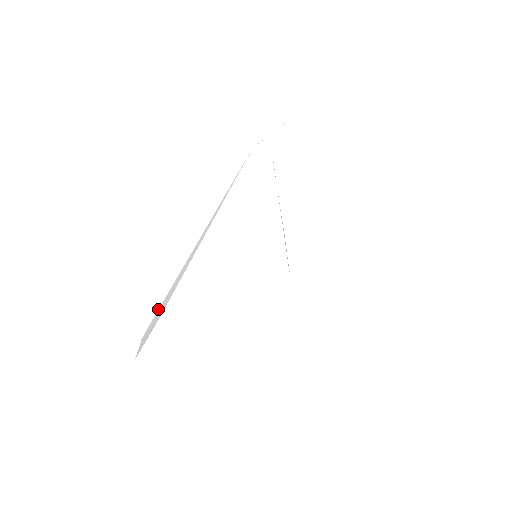
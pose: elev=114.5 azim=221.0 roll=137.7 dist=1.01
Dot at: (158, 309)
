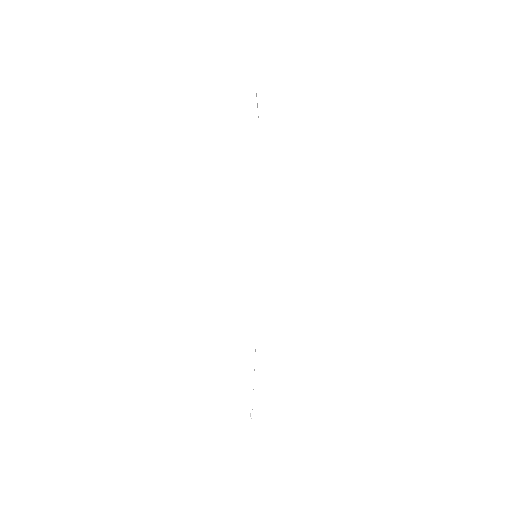
Dot at: occluded
